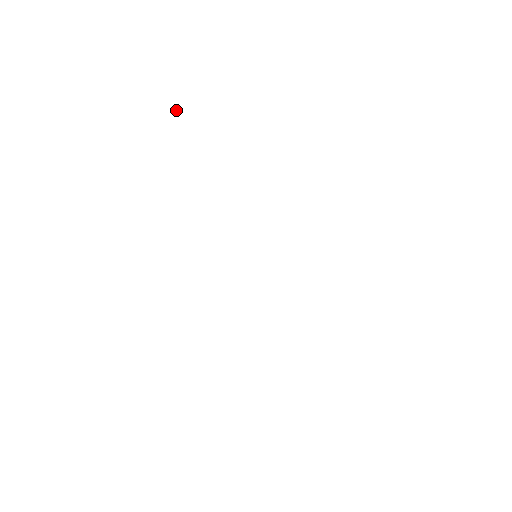
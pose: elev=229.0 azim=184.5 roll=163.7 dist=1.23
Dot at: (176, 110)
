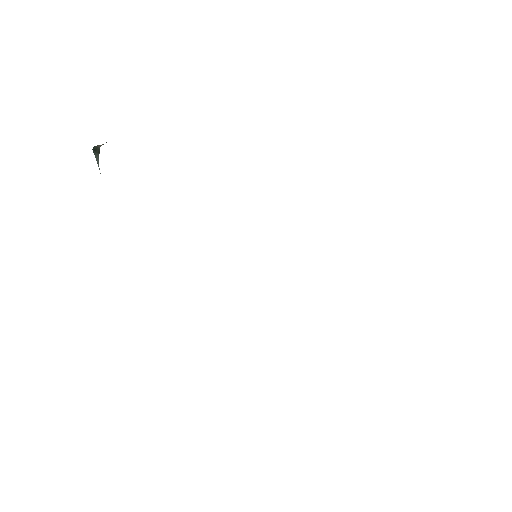
Dot at: (96, 154)
